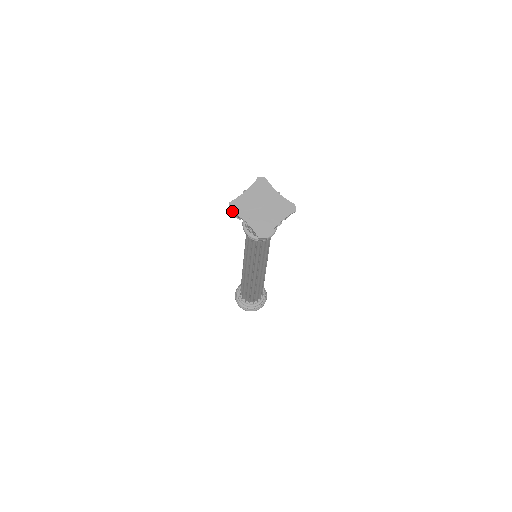
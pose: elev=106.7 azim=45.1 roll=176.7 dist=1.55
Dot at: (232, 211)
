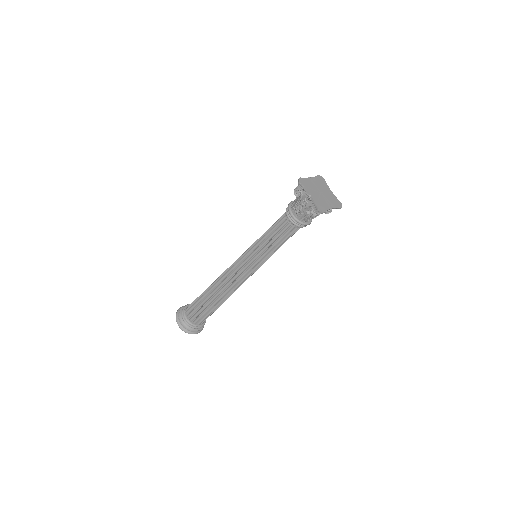
Dot at: (302, 183)
